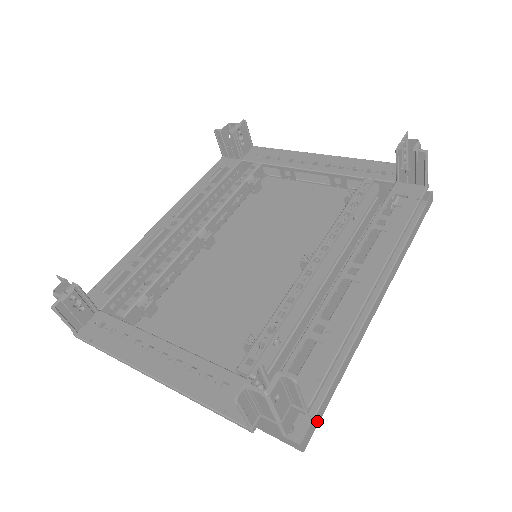
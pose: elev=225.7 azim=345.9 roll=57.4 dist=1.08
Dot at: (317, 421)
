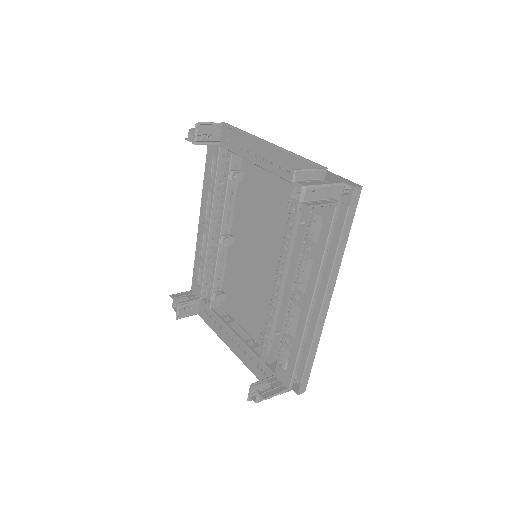
Dot at: (306, 380)
